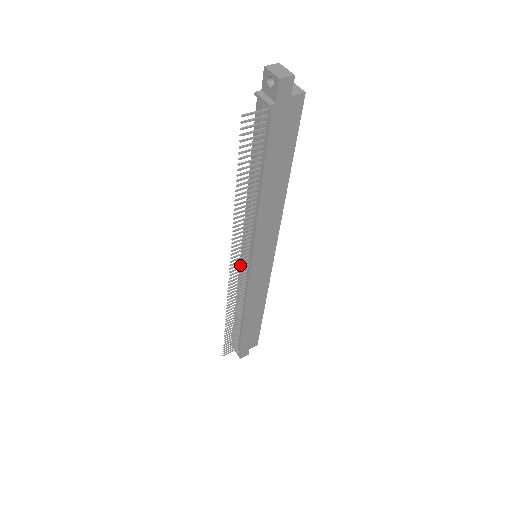
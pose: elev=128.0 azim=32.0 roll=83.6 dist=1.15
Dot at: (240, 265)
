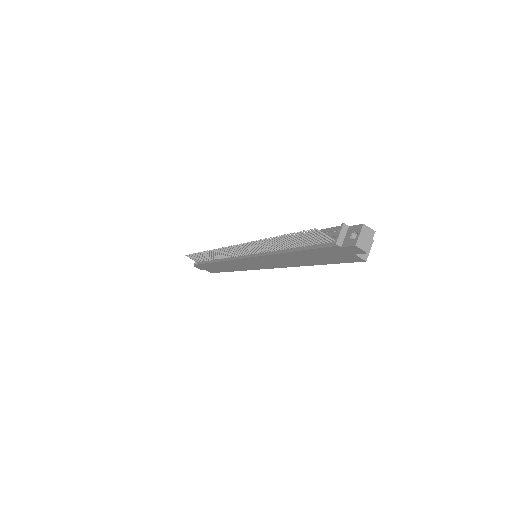
Dot at: (240, 251)
